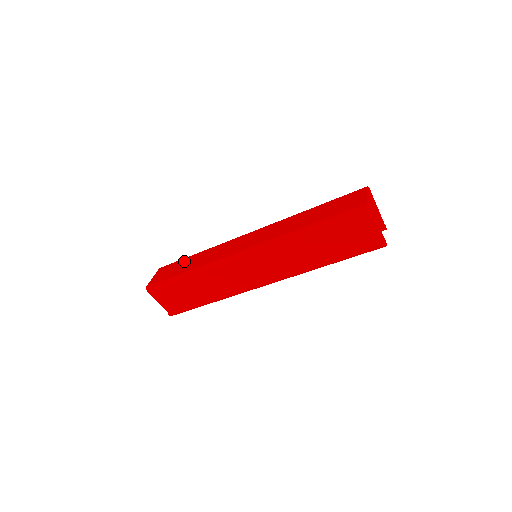
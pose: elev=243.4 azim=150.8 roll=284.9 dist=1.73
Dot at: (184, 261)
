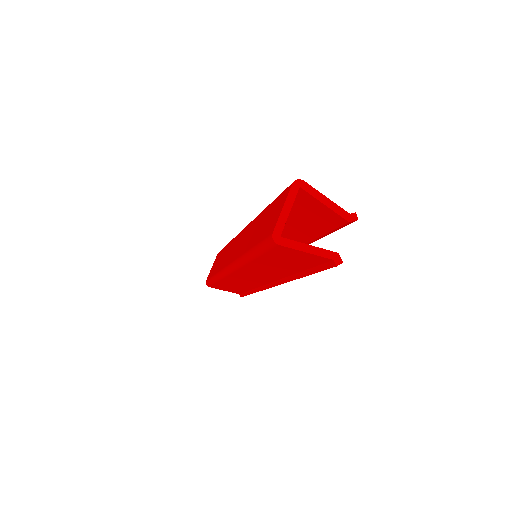
Dot at: (221, 254)
